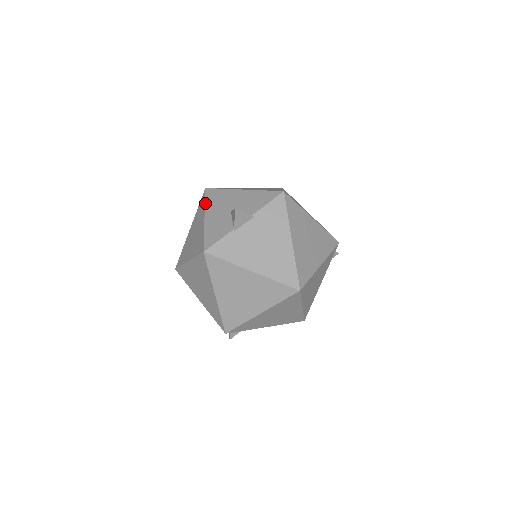
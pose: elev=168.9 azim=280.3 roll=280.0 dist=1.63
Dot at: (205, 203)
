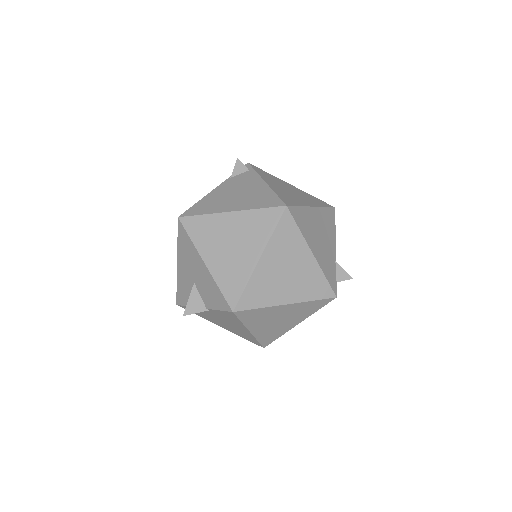
Dot at: (177, 243)
